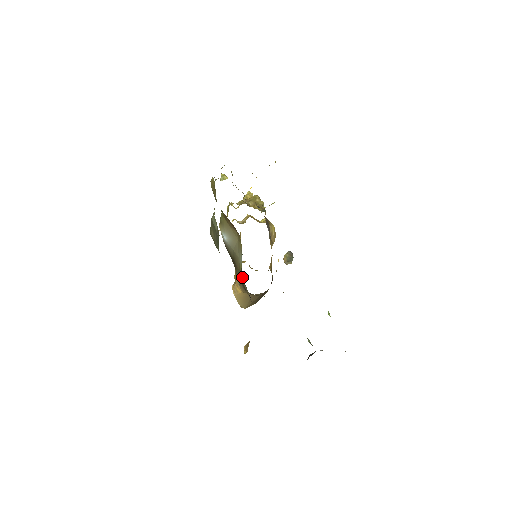
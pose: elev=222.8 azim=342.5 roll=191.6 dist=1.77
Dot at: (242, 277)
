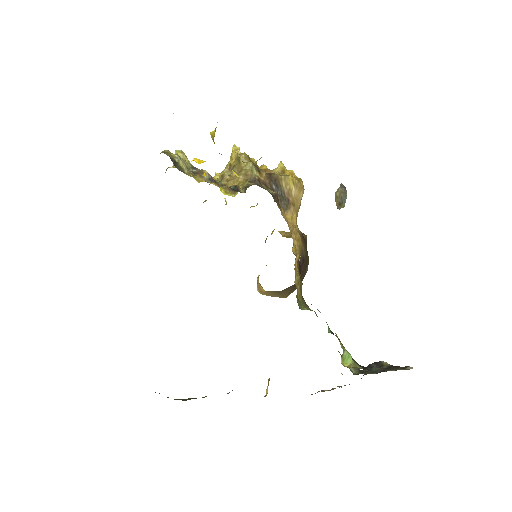
Dot at: occluded
